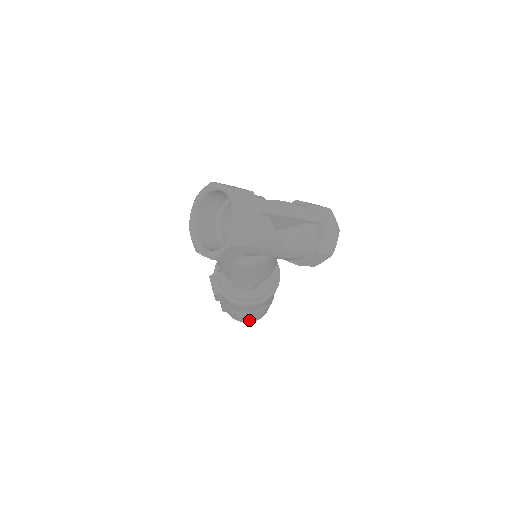
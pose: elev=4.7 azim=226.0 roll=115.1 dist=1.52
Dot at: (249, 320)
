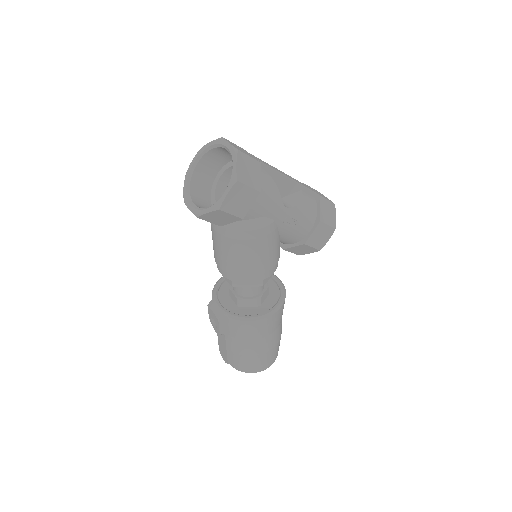
Dot at: (260, 364)
